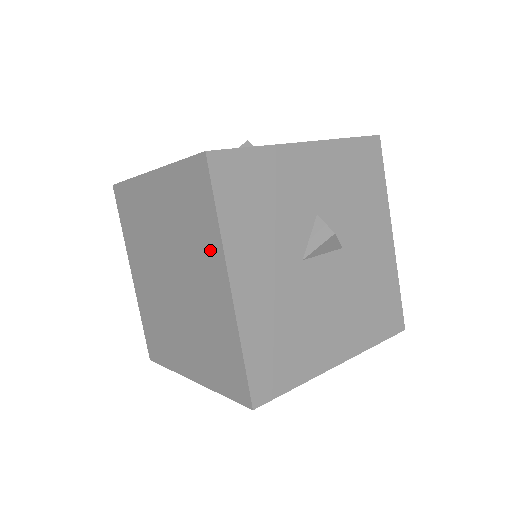
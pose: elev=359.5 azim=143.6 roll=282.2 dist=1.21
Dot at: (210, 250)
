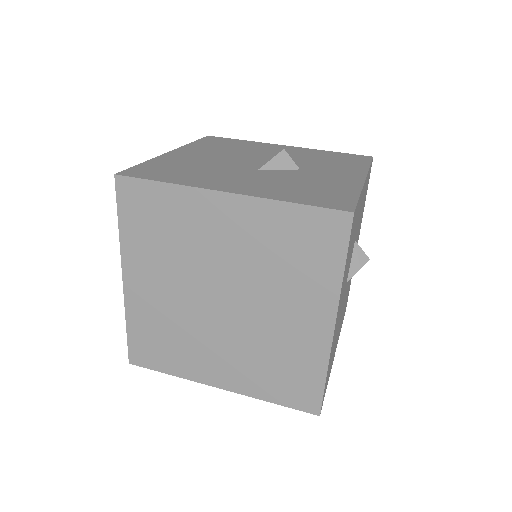
Dot at: (316, 293)
